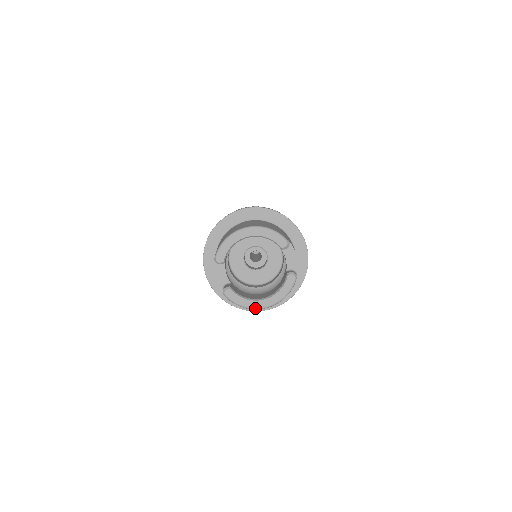
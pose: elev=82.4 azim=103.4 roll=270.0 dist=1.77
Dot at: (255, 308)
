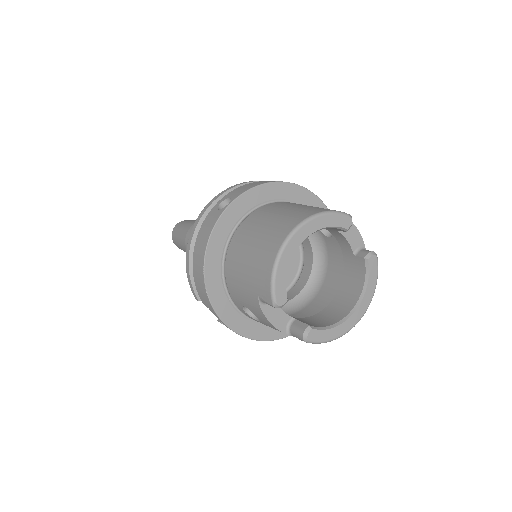
Dot at: (350, 329)
